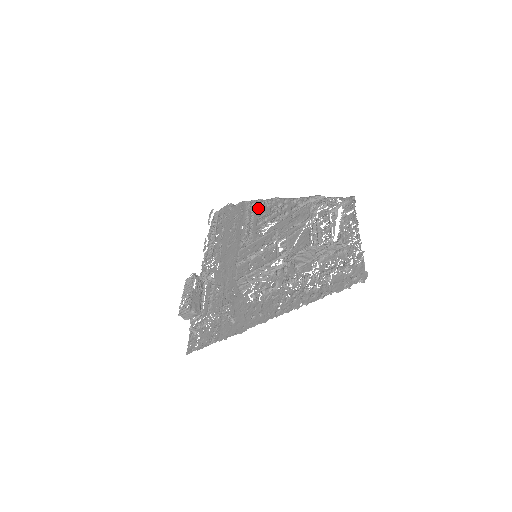
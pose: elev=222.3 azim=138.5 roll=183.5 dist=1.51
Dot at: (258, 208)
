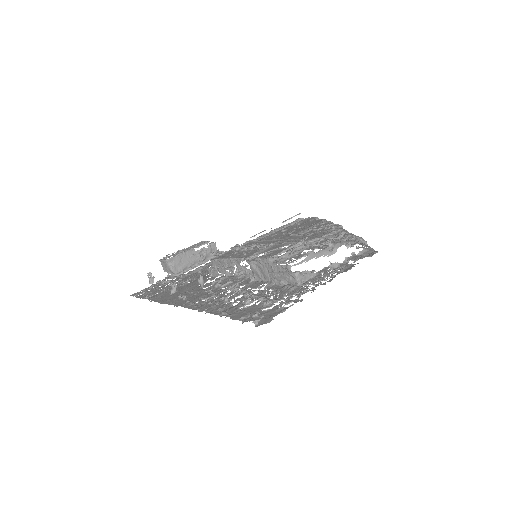
Dot at: (320, 227)
